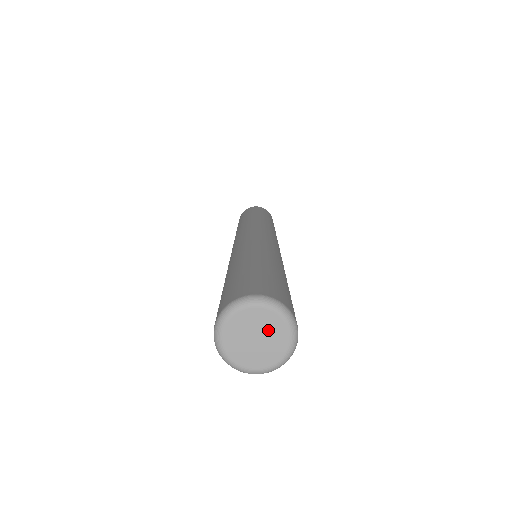
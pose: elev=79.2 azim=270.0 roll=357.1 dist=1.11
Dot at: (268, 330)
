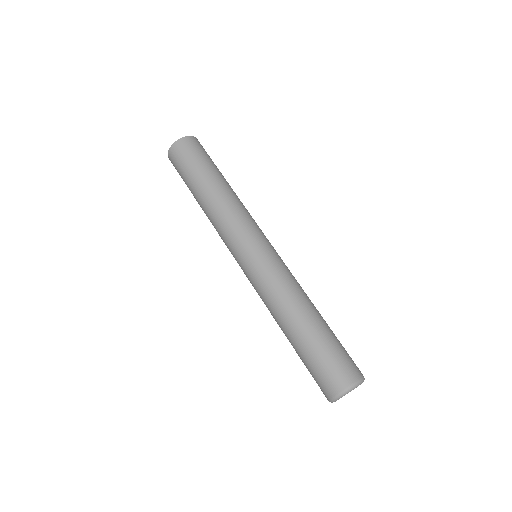
Dot at: occluded
